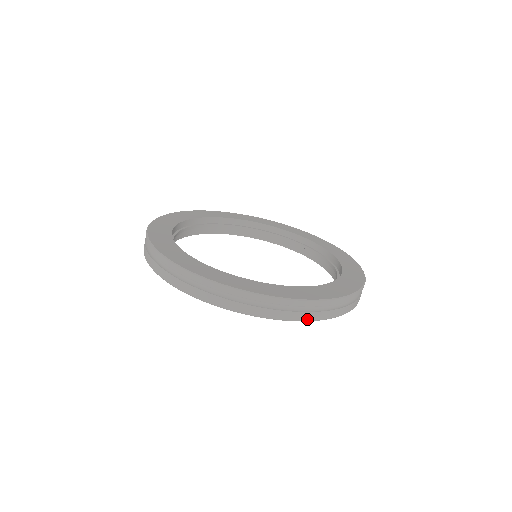
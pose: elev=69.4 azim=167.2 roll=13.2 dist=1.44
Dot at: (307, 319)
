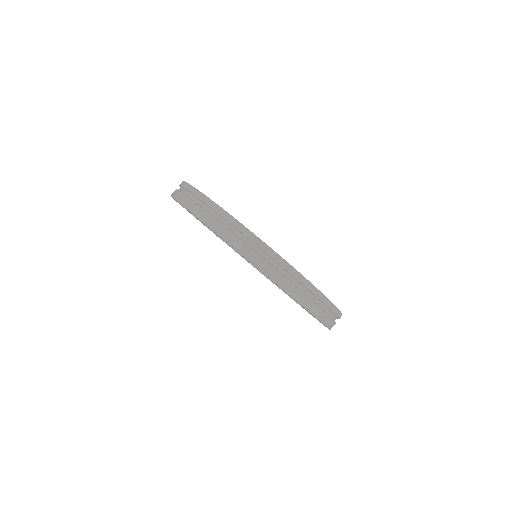
Dot at: (251, 258)
